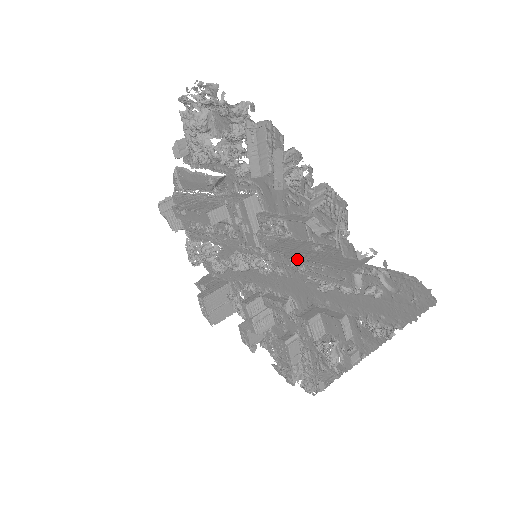
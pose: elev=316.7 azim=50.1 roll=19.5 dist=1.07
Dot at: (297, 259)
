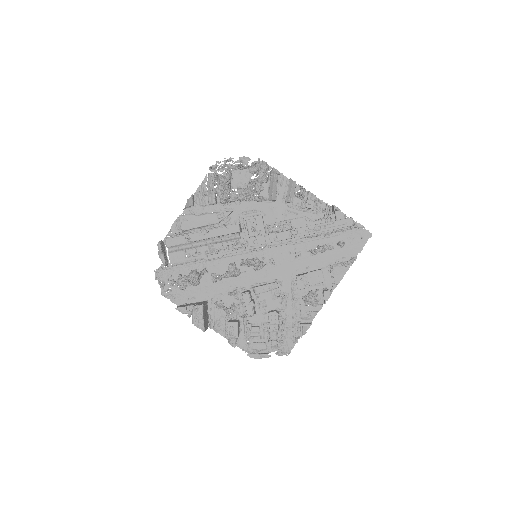
Dot at: (316, 225)
